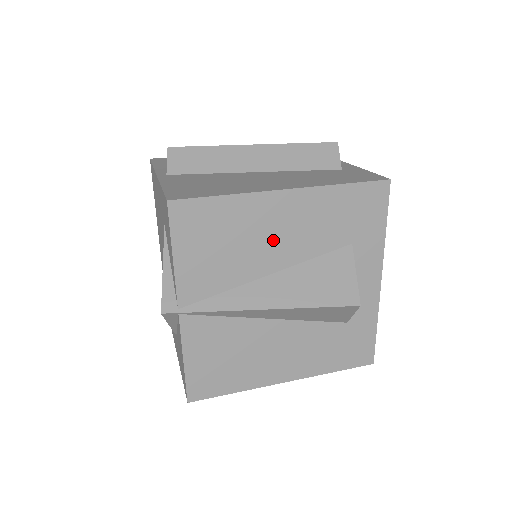
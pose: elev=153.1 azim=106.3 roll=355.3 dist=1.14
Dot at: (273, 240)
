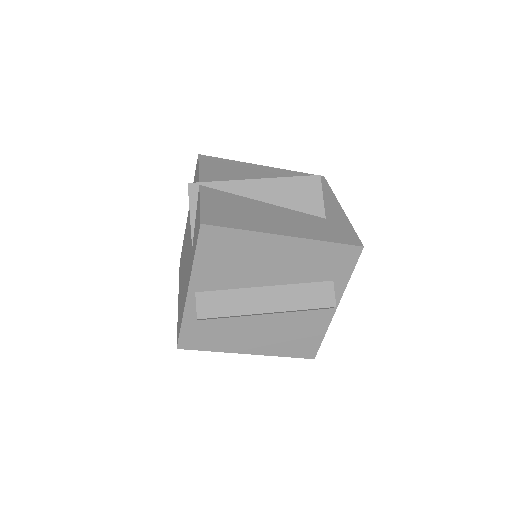
Dot at: (259, 177)
